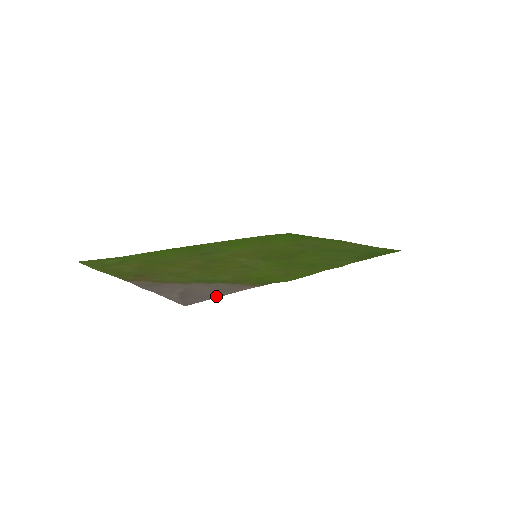
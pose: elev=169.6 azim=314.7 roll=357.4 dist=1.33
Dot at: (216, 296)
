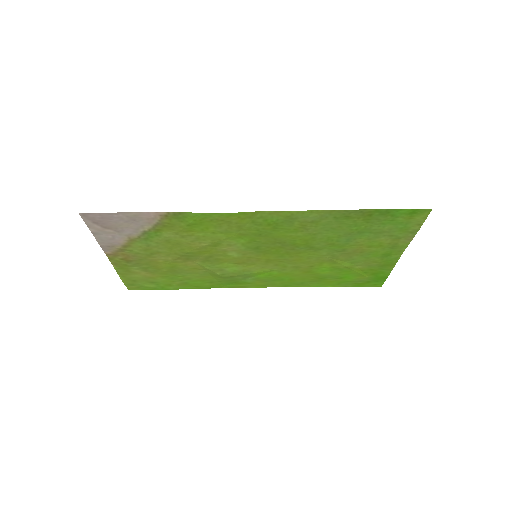
Dot at: (114, 214)
